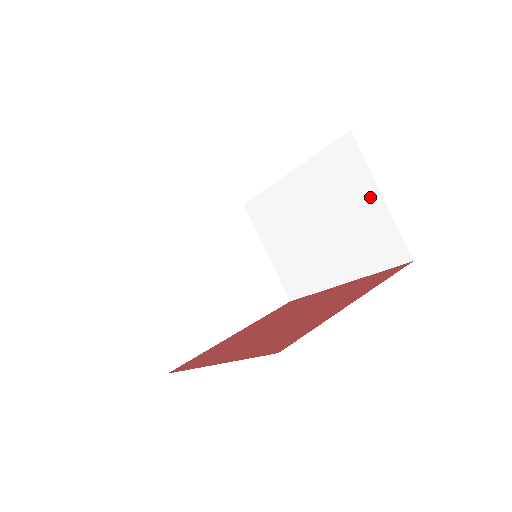
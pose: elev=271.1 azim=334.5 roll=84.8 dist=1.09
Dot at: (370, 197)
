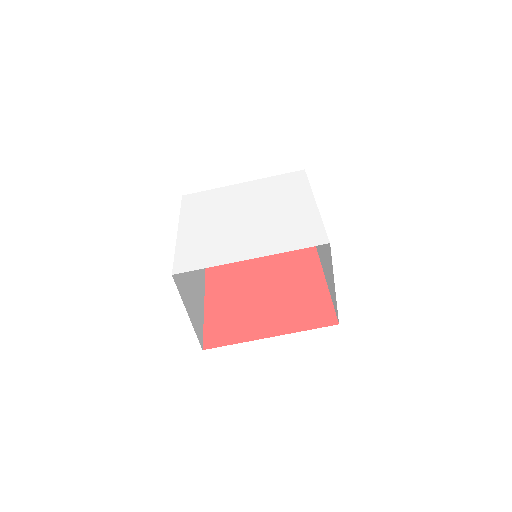
Dot at: occluded
